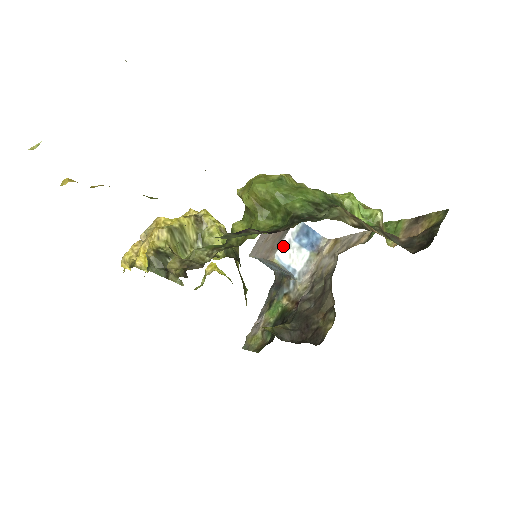
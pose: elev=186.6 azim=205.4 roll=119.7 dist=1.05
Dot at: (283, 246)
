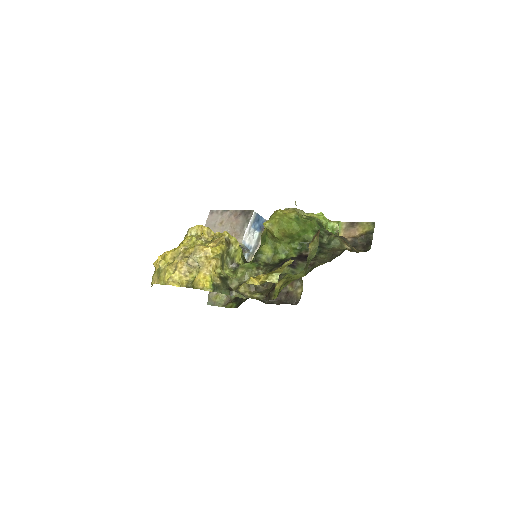
Dot at: (247, 233)
